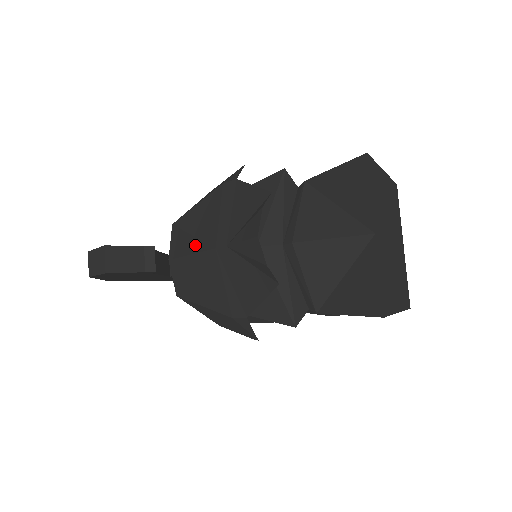
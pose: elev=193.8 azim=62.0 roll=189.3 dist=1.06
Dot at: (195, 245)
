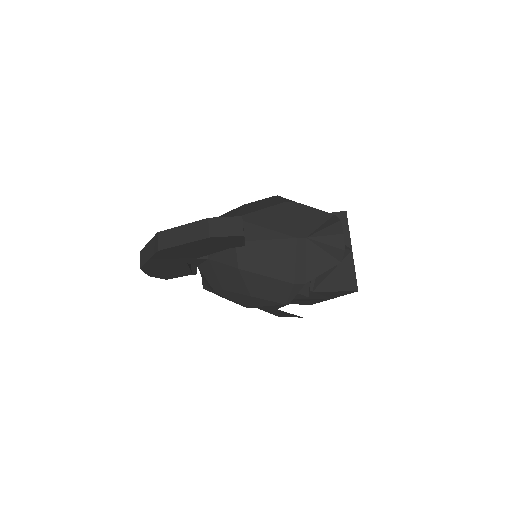
Dot at: (272, 234)
